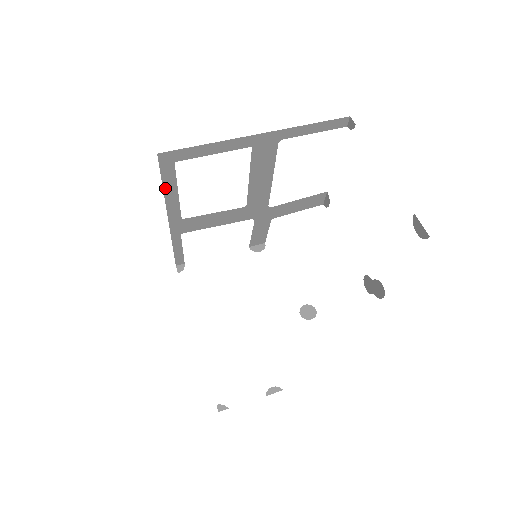
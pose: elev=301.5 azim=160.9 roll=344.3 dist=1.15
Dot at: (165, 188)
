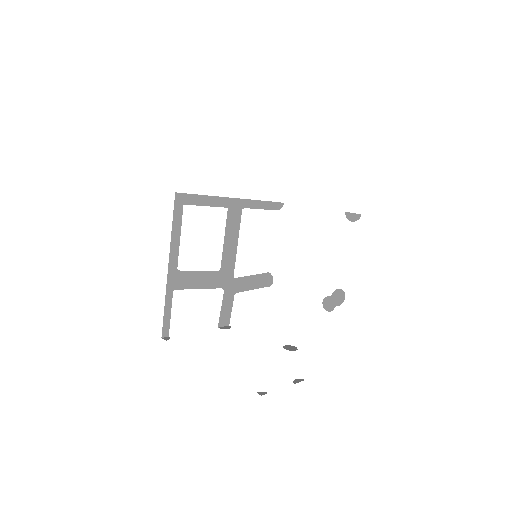
Dot at: (173, 229)
